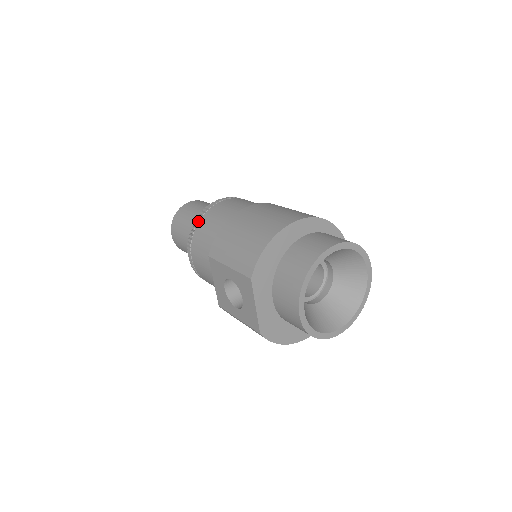
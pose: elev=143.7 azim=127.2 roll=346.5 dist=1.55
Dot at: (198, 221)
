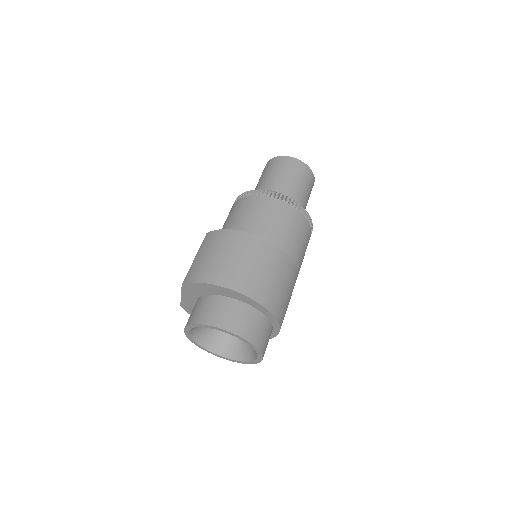
Dot at: (250, 194)
